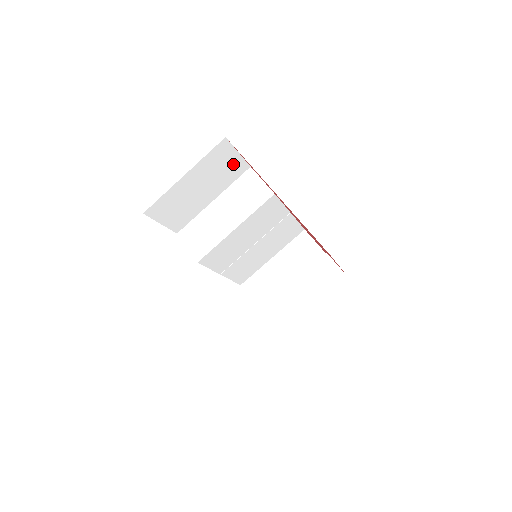
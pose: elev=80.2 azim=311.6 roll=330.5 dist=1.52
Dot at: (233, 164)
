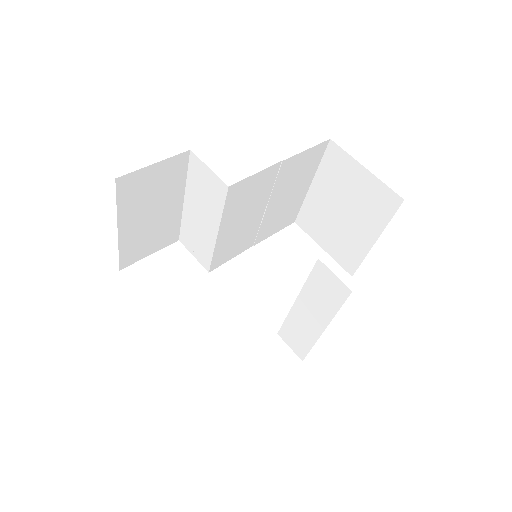
Dot at: (163, 172)
